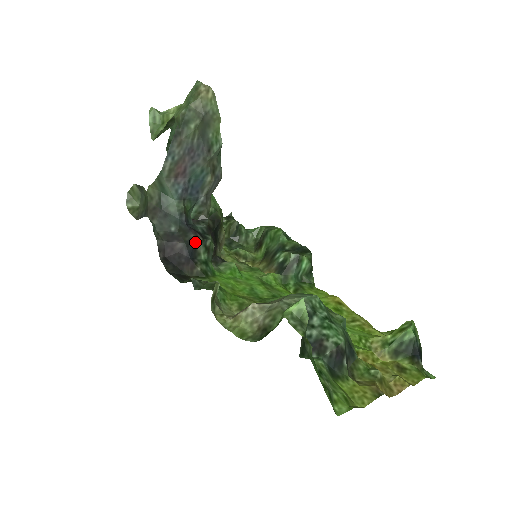
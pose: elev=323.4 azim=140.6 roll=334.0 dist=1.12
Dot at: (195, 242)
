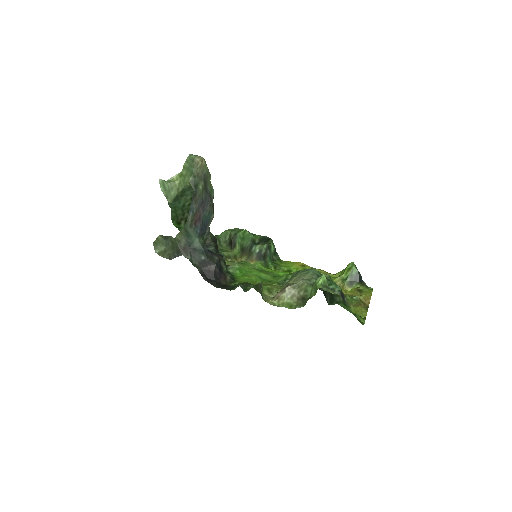
Dot at: (220, 261)
